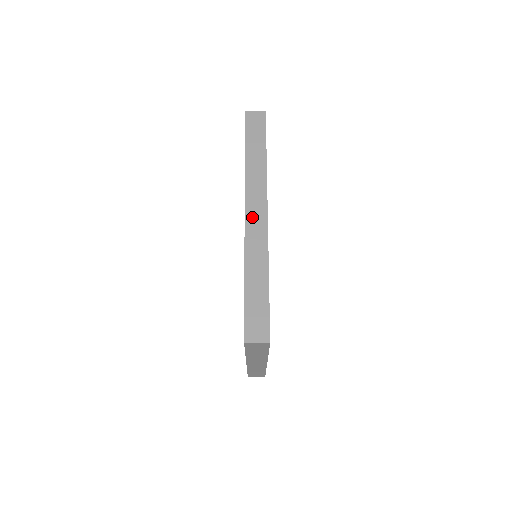
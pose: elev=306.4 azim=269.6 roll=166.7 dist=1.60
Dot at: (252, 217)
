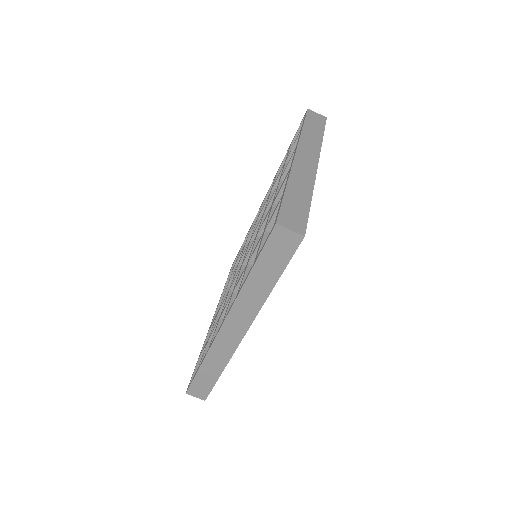
Dot at: (227, 332)
